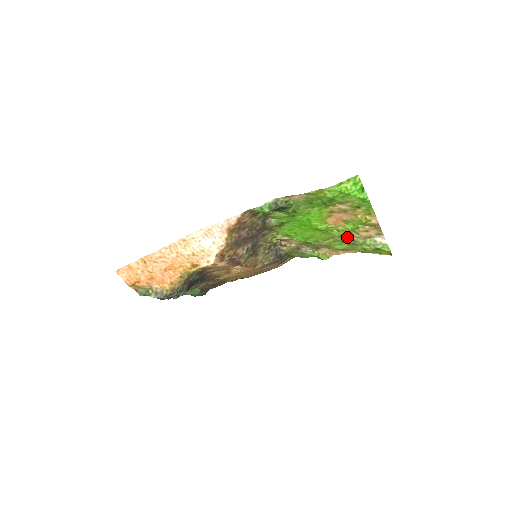
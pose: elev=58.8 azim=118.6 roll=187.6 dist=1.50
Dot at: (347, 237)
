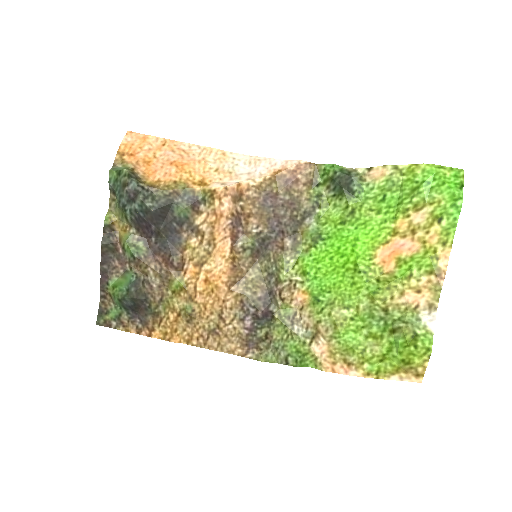
Dot at: (380, 304)
